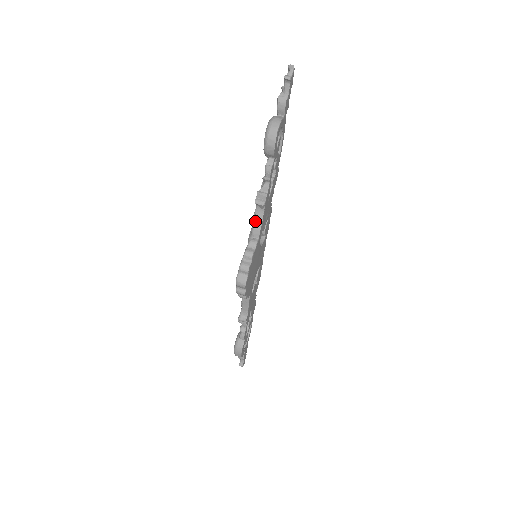
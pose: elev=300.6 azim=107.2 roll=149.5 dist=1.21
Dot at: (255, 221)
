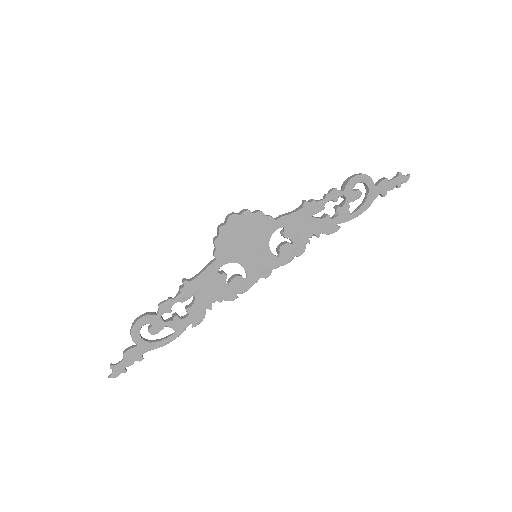
Dot at: (288, 212)
